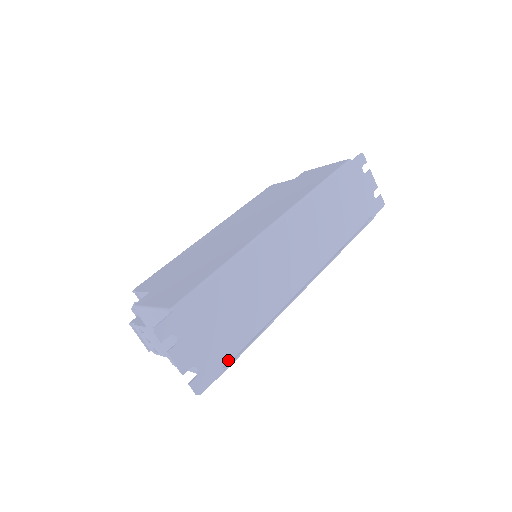
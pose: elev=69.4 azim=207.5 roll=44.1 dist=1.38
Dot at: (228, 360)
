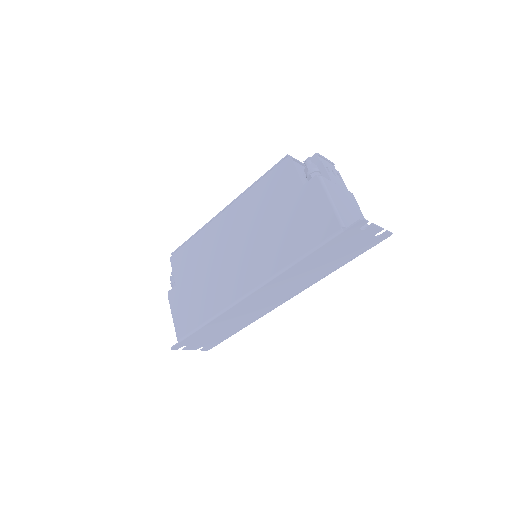
Dot at: (224, 339)
